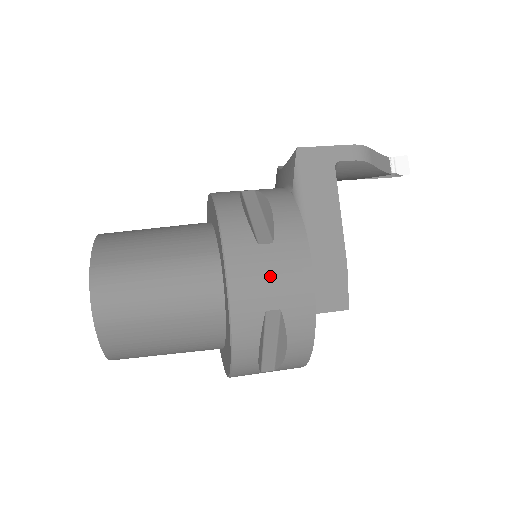
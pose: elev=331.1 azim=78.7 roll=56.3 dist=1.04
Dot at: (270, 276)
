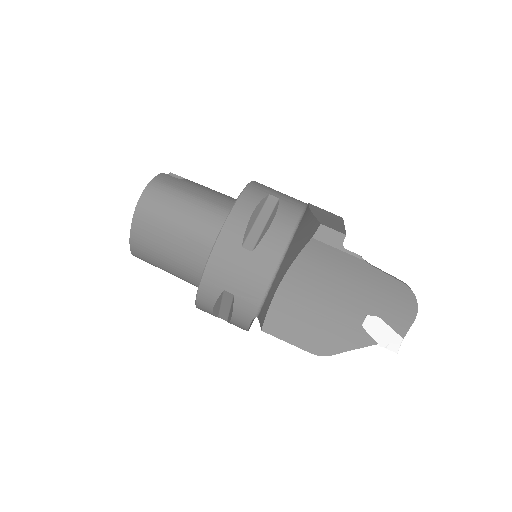
Dot at: occluded
